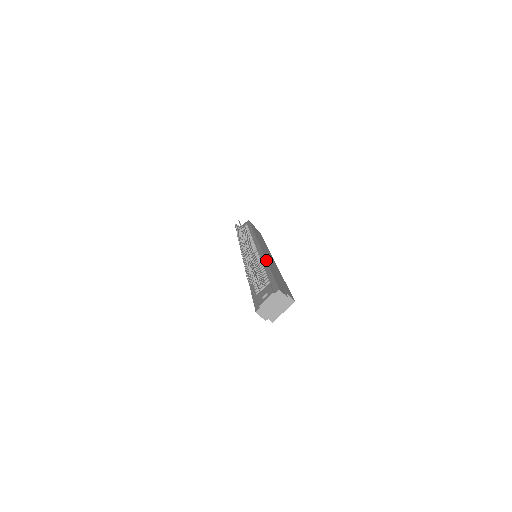
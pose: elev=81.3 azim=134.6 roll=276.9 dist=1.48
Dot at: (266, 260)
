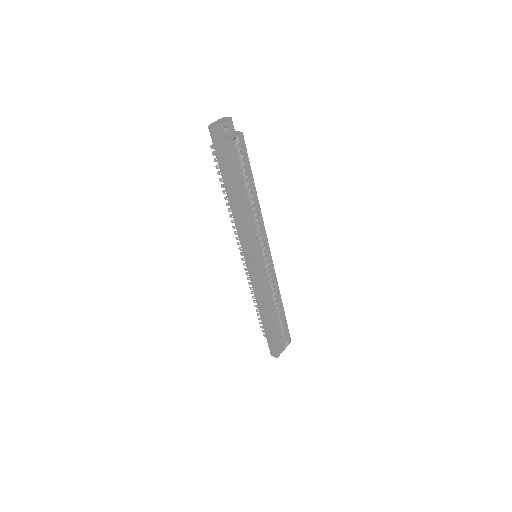
Dot at: occluded
